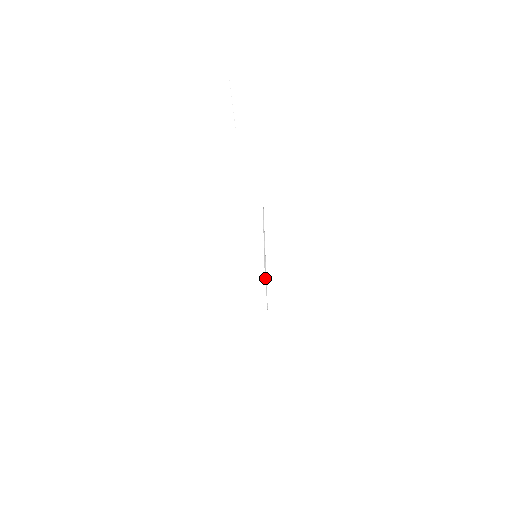
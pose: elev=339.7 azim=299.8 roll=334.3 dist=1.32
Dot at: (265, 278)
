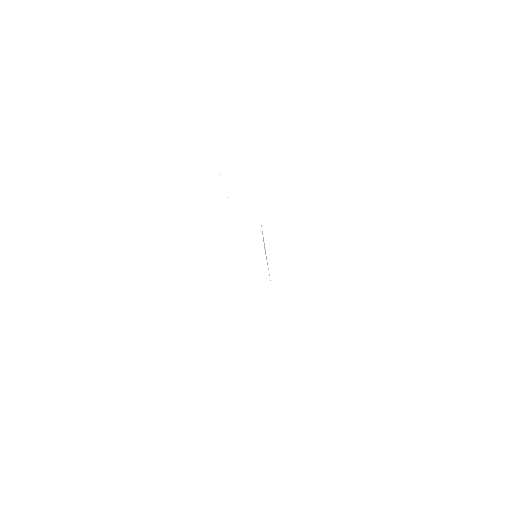
Dot at: occluded
